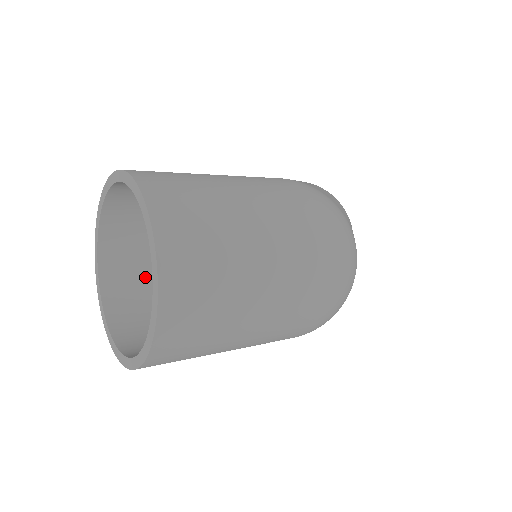
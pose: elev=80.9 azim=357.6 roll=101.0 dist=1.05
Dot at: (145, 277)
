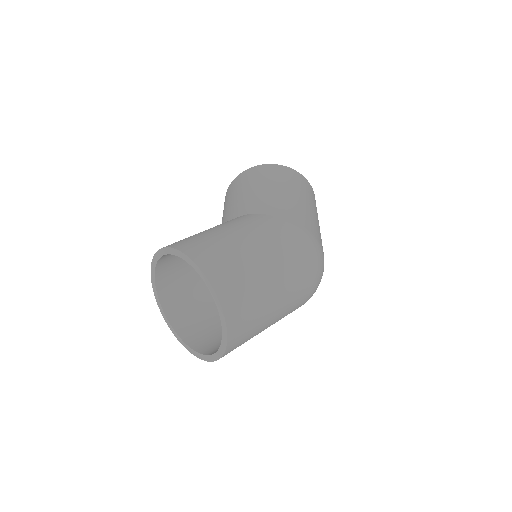
Dot at: (182, 276)
